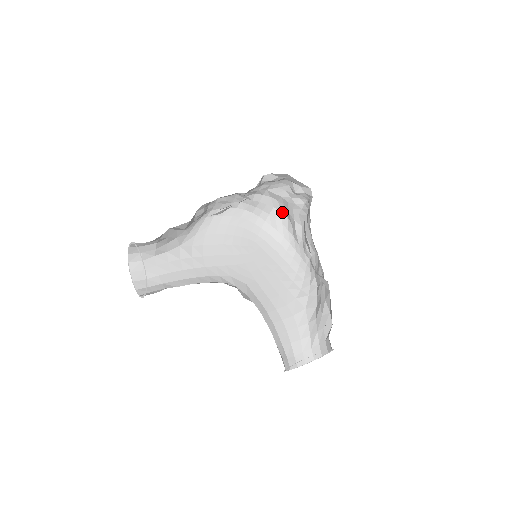
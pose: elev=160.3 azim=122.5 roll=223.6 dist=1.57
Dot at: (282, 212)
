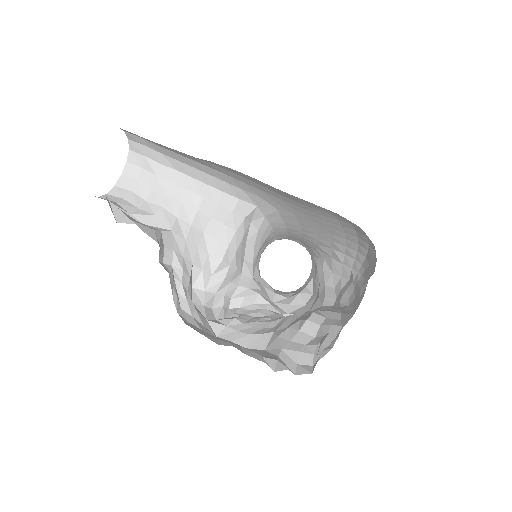
Dot at: occluded
